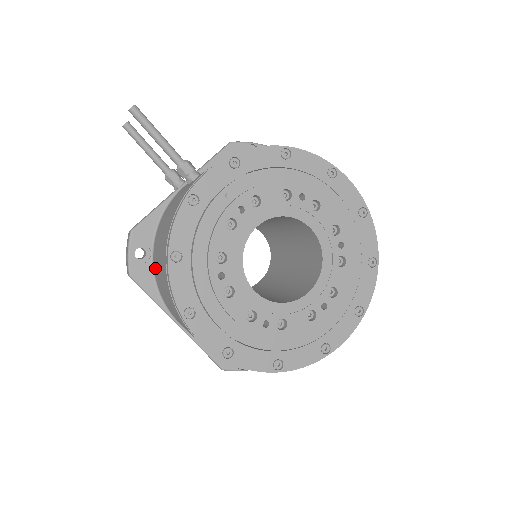
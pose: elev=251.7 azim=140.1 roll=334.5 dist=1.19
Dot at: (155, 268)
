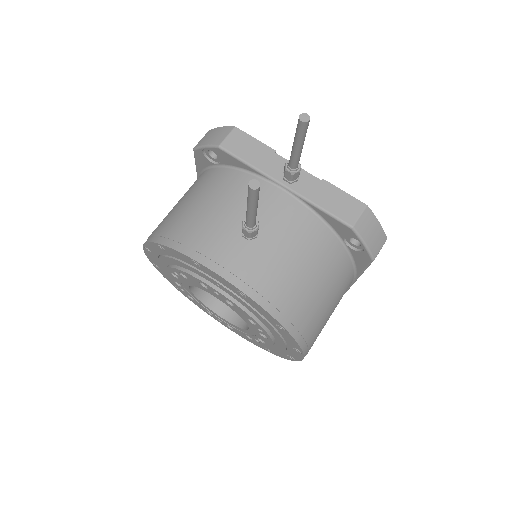
Dot at: (203, 177)
